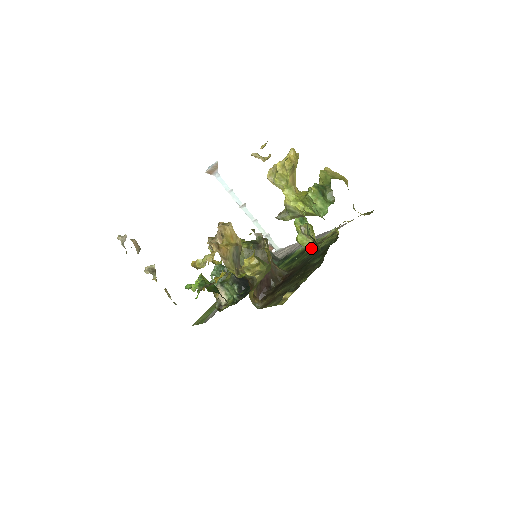
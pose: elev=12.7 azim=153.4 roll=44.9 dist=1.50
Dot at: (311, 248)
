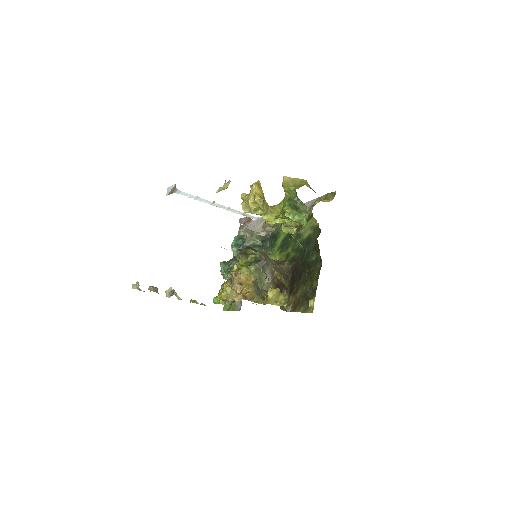
Dot at: (296, 232)
